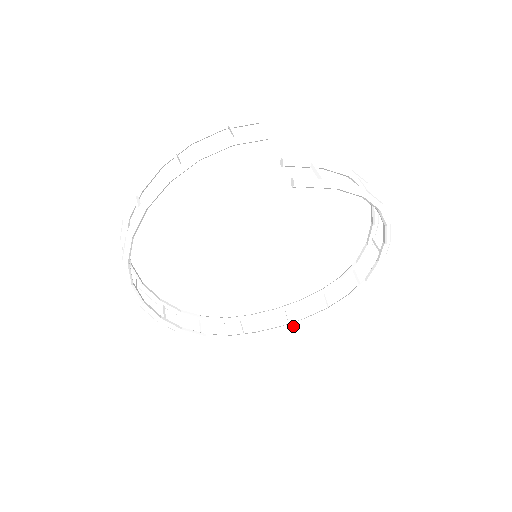
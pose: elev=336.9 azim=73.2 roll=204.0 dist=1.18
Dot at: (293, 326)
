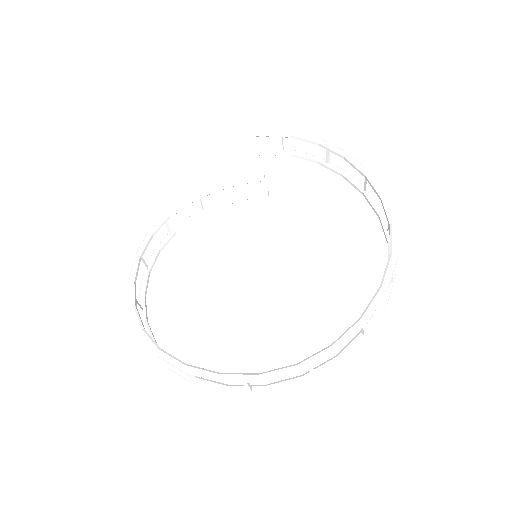
Dot at: (314, 355)
